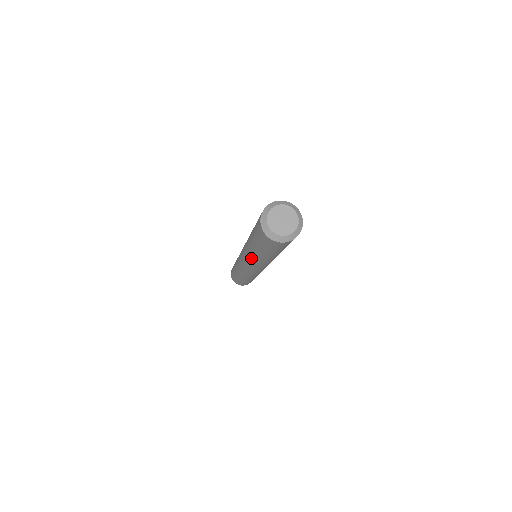
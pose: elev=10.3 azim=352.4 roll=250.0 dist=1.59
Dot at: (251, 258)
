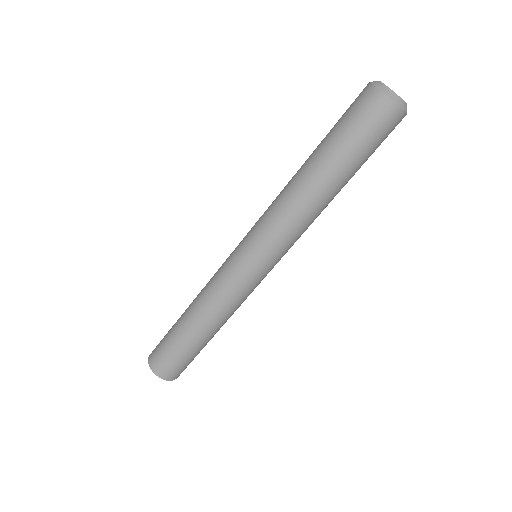
Dot at: (281, 197)
